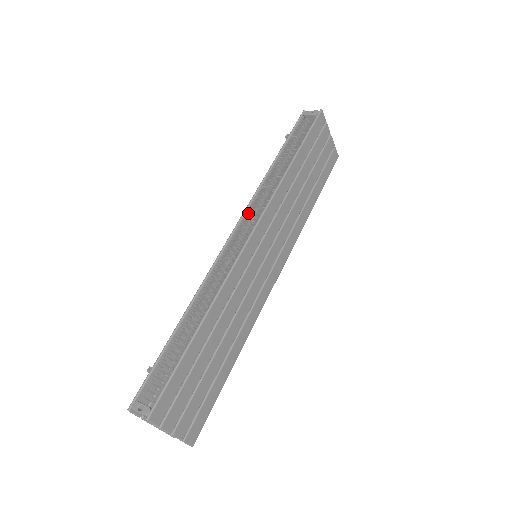
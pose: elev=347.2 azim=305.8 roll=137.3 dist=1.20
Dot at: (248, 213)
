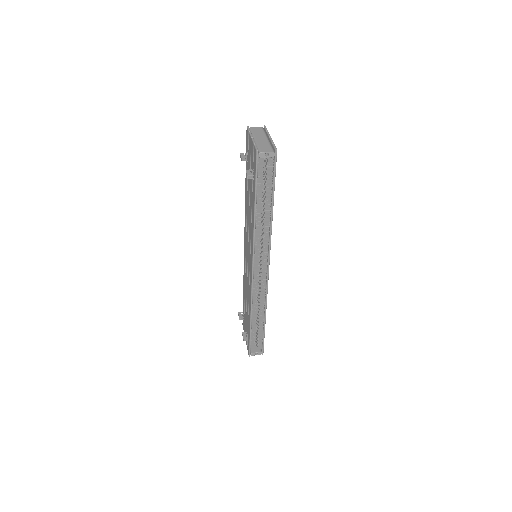
Dot at: (256, 257)
